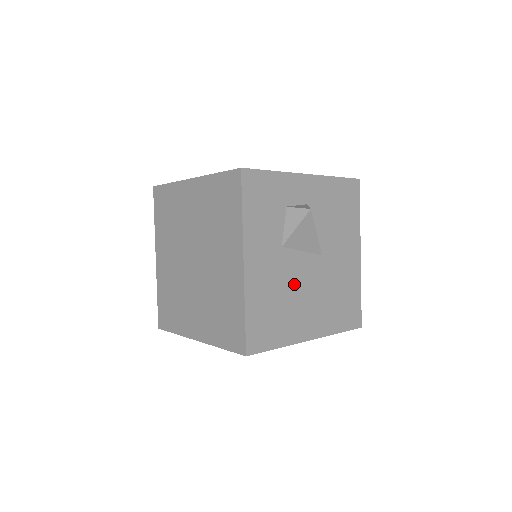
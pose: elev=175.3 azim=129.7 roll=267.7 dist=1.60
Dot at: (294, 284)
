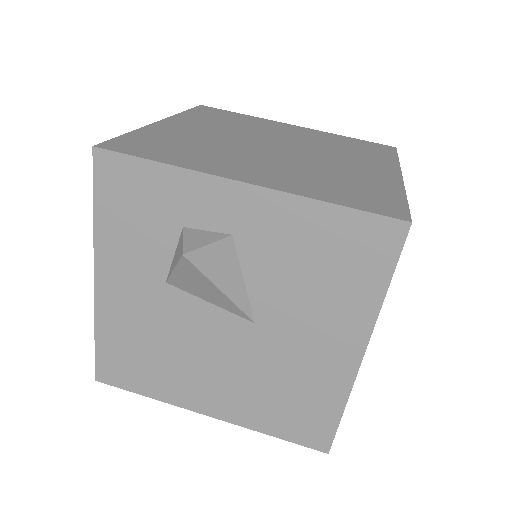
Dot at: (185, 339)
